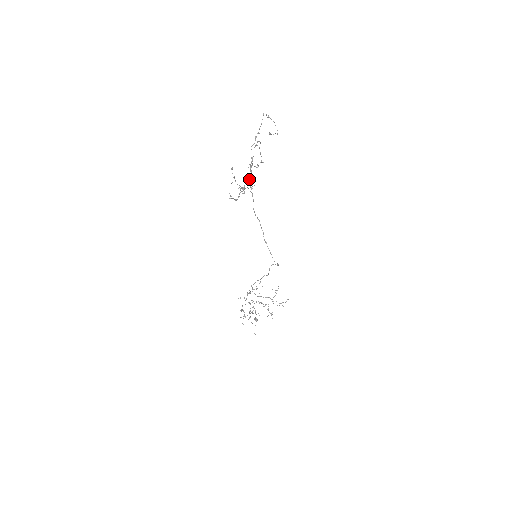
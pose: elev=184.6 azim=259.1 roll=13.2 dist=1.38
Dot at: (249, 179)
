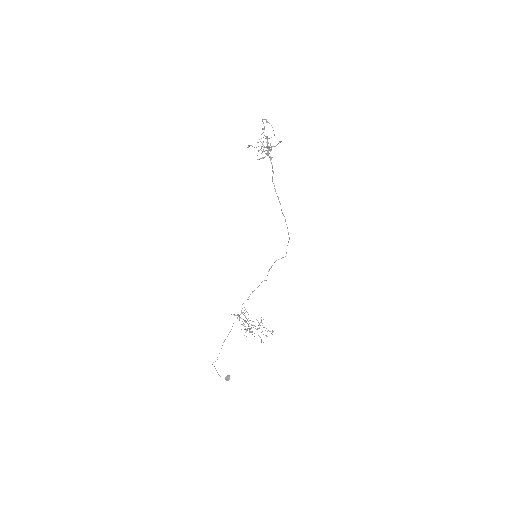
Dot at: (268, 151)
